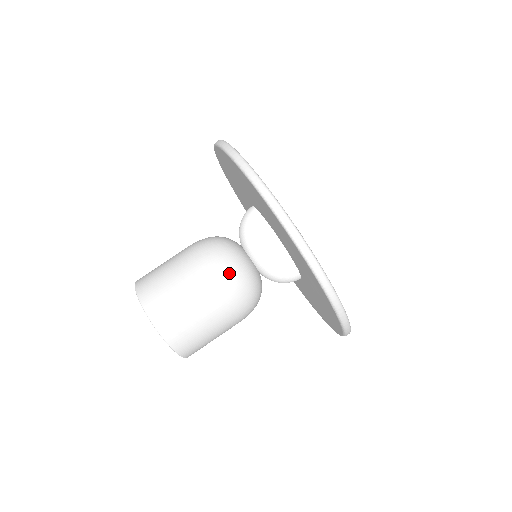
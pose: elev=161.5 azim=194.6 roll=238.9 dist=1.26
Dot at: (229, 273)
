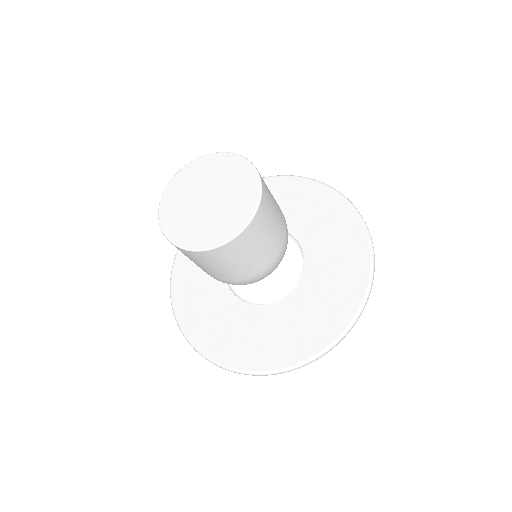
Dot at: occluded
